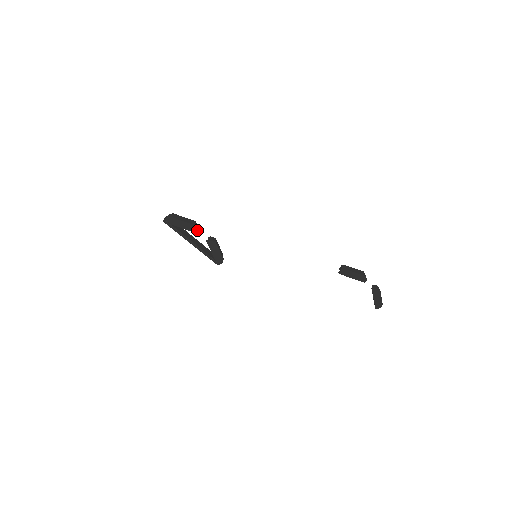
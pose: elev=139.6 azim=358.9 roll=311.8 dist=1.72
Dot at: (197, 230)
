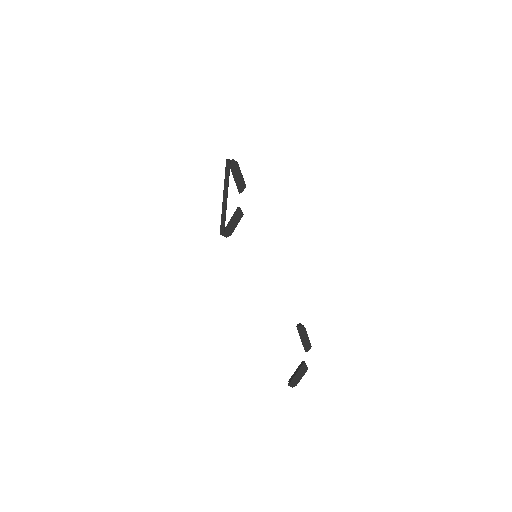
Dot at: occluded
